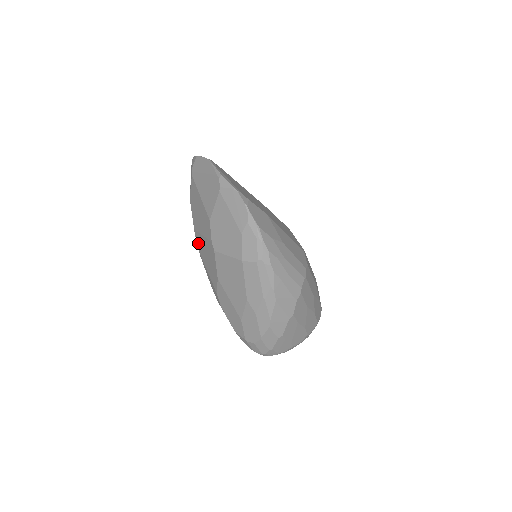
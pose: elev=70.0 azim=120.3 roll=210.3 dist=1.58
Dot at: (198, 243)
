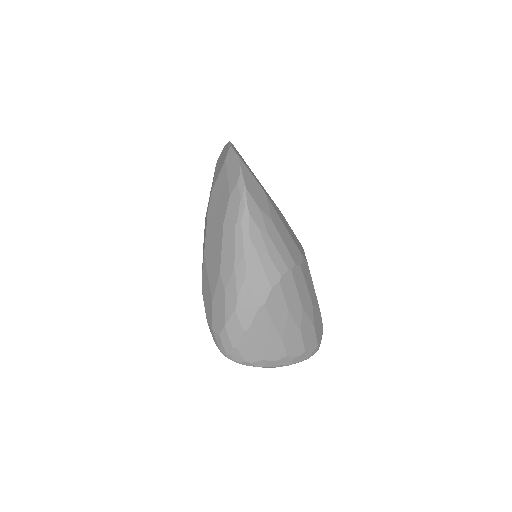
Dot at: (204, 230)
